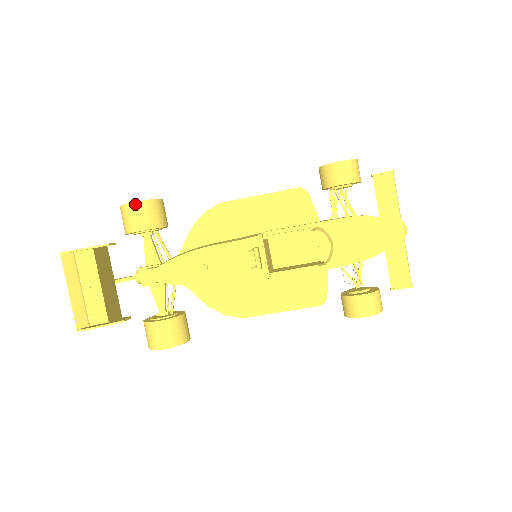
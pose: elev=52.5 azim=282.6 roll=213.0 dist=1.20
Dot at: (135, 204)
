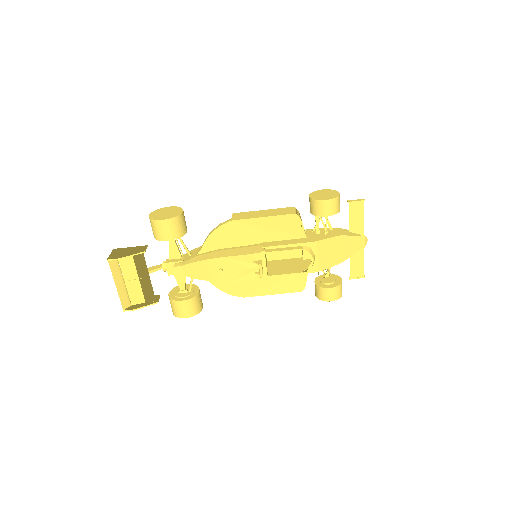
Dot at: (165, 221)
